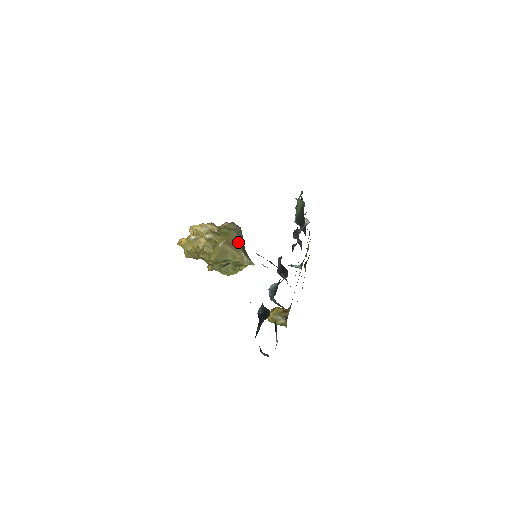
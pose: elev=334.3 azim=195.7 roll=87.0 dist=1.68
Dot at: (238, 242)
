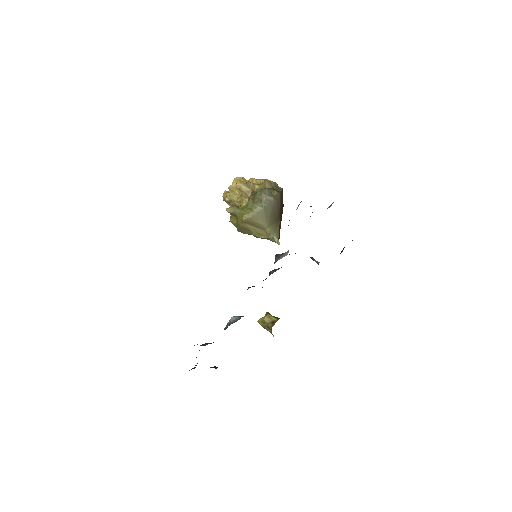
Dot at: (263, 218)
